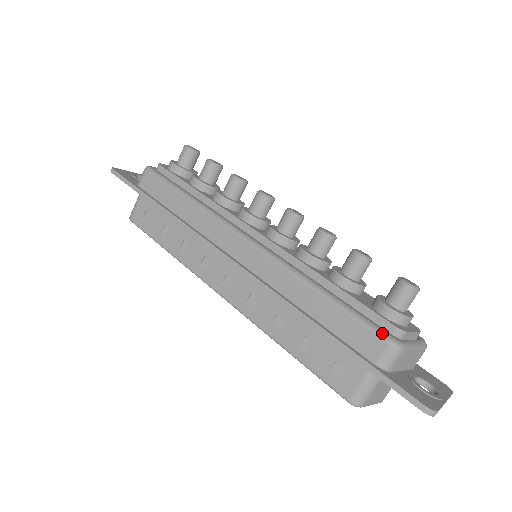
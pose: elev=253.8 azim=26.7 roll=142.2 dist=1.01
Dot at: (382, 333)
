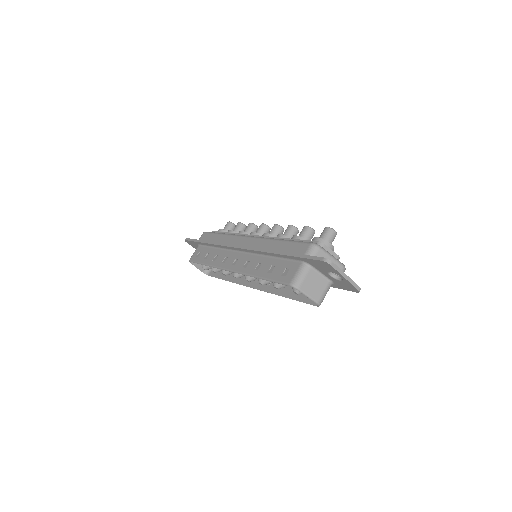
Dot at: (308, 242)
